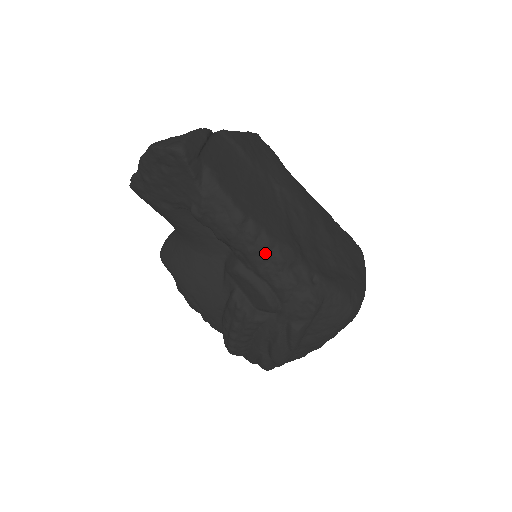
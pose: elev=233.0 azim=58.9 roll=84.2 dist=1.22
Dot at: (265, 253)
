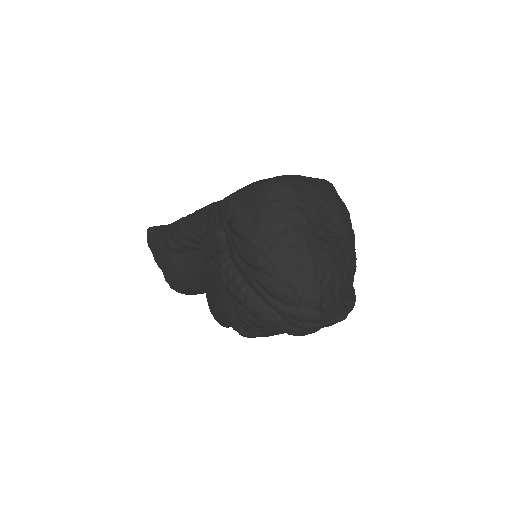
Dot at: (196, 217)
